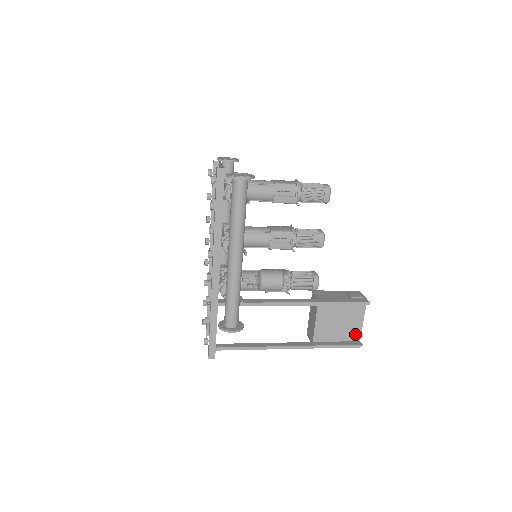
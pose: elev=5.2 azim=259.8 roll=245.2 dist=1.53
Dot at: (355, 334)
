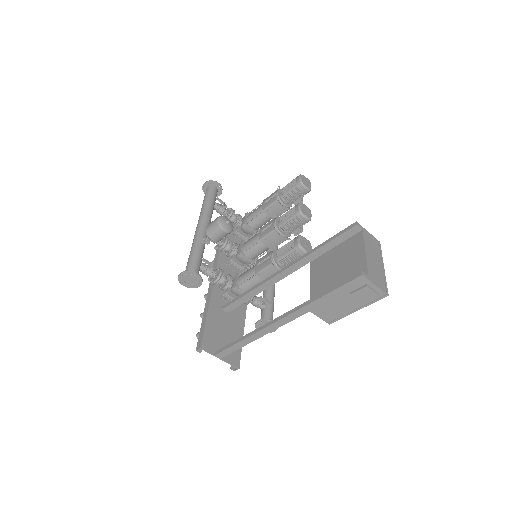
Dot at: (359, 271)
